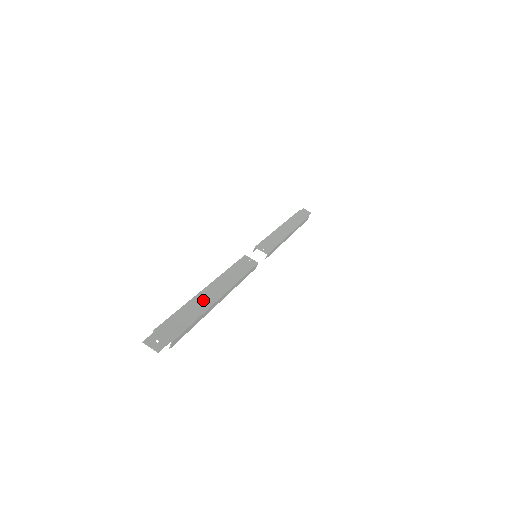
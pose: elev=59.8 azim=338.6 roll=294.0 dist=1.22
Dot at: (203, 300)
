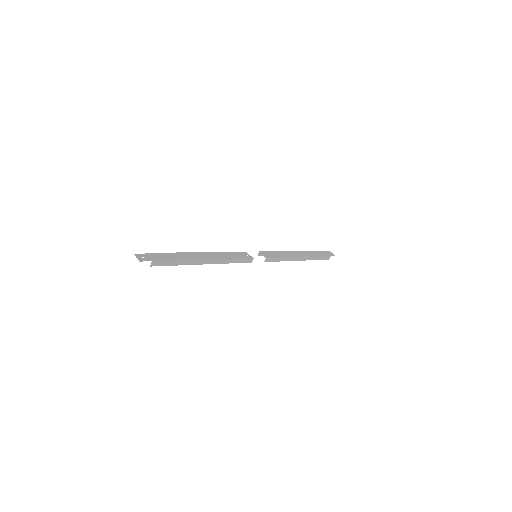
Dot at: (191, 256)
